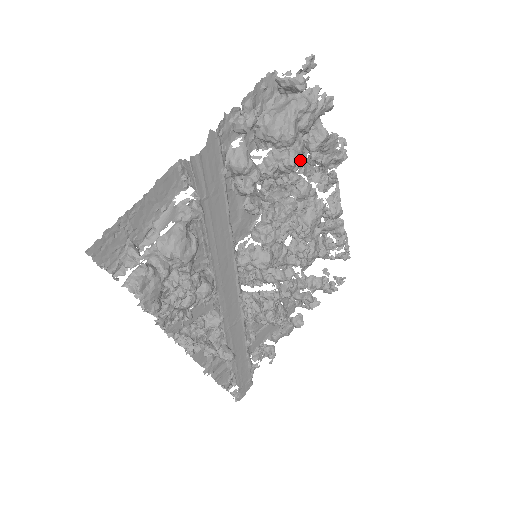
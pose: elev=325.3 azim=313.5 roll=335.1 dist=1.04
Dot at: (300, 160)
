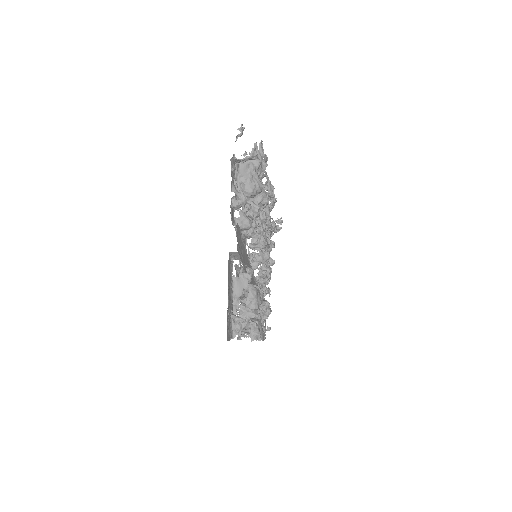
Dot at: occluded
